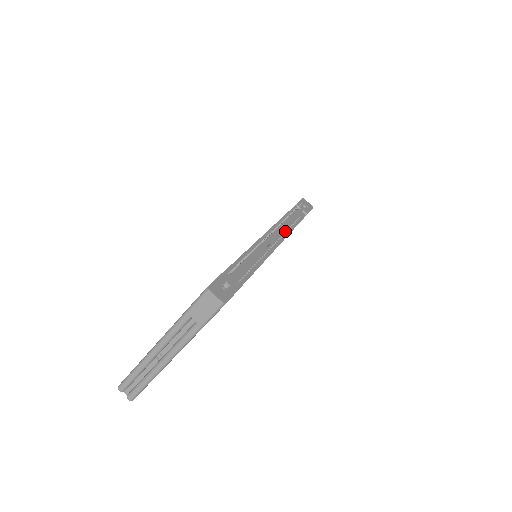
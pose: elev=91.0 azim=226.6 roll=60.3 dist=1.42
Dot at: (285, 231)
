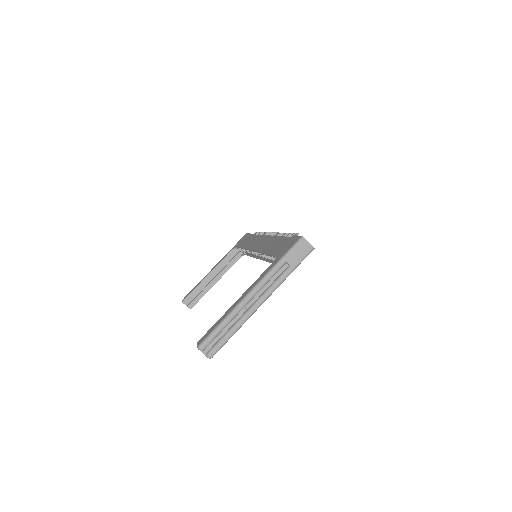
Dot at: occluded
